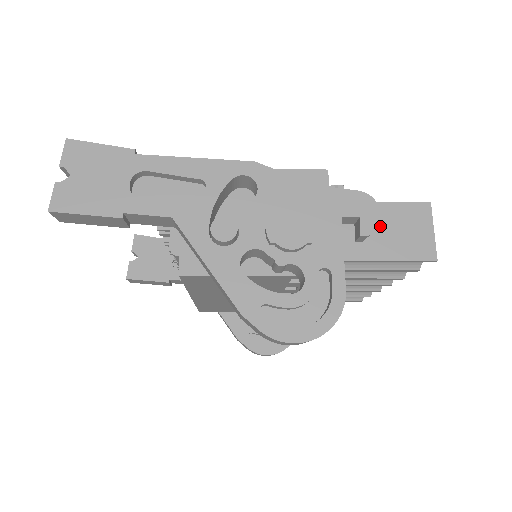
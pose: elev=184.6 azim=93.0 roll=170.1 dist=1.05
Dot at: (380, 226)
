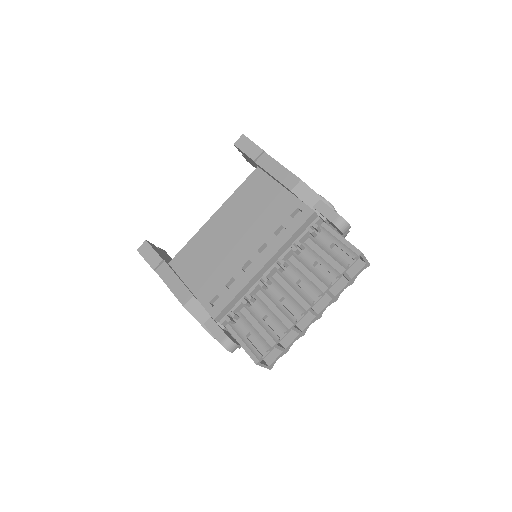
Dot at: occluded
